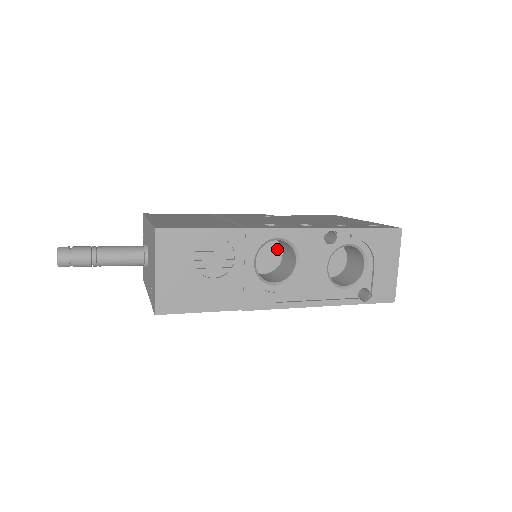
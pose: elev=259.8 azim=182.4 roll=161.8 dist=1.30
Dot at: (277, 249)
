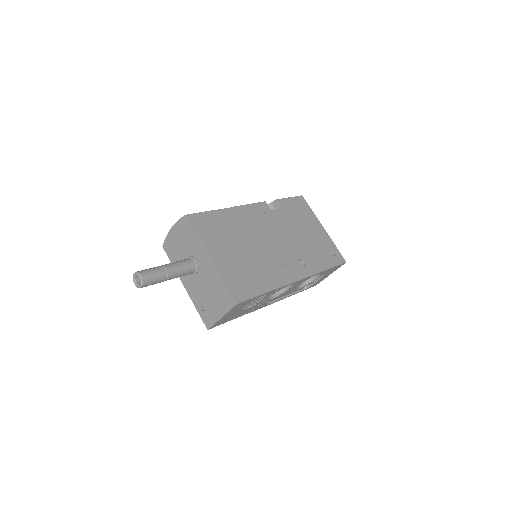
Dot at: occluded
